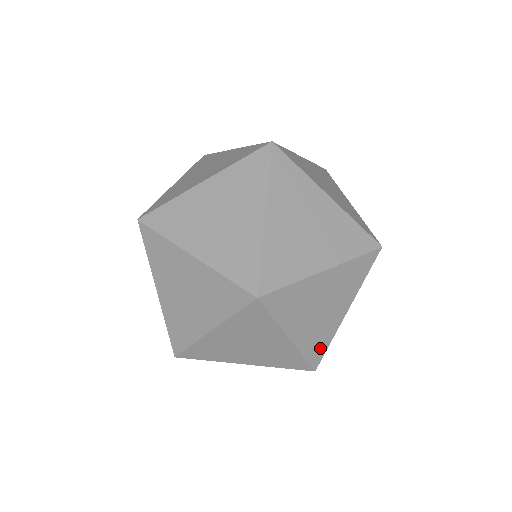
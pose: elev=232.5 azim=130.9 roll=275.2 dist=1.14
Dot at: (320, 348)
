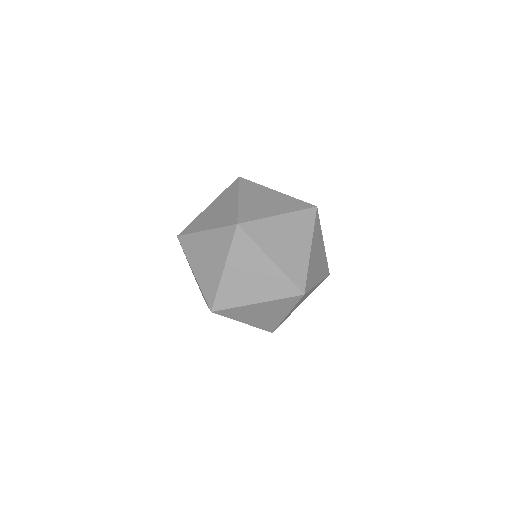
Dot at: (300, 275)
